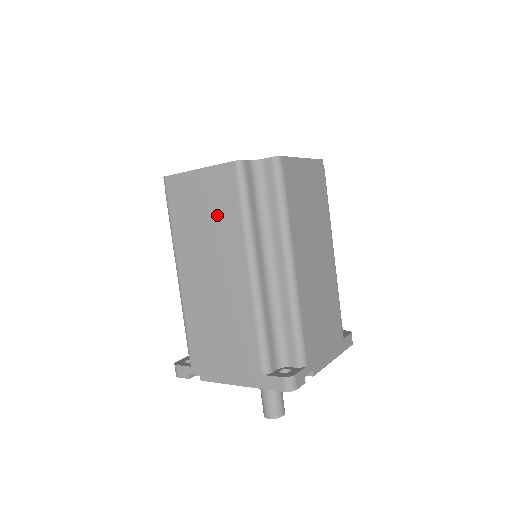
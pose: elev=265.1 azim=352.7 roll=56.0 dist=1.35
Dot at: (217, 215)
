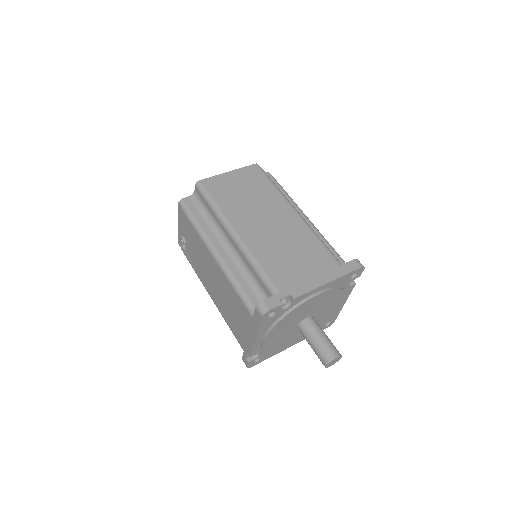
Dot at: (256, 189)
